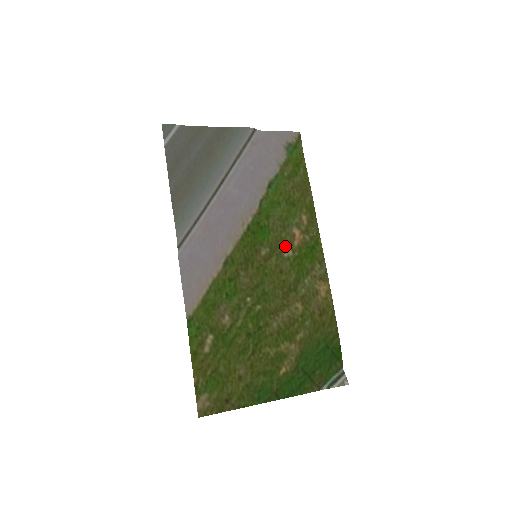
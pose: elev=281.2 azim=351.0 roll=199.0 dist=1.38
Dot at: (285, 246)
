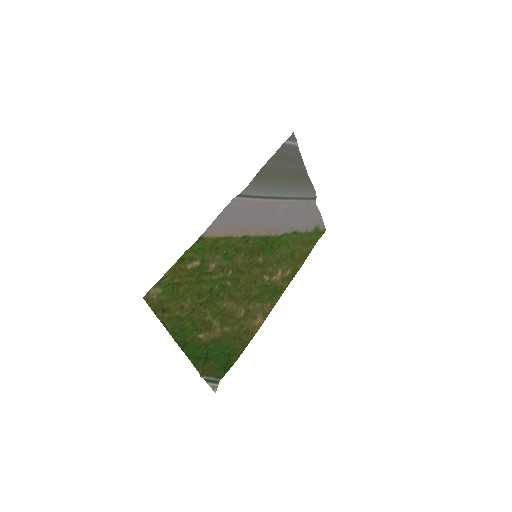
Dot at: (269, 272)
